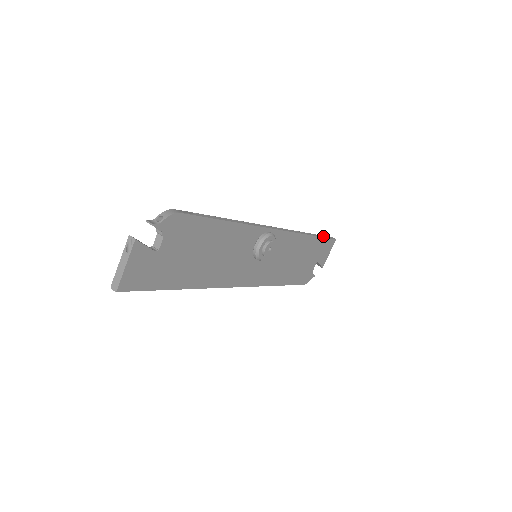
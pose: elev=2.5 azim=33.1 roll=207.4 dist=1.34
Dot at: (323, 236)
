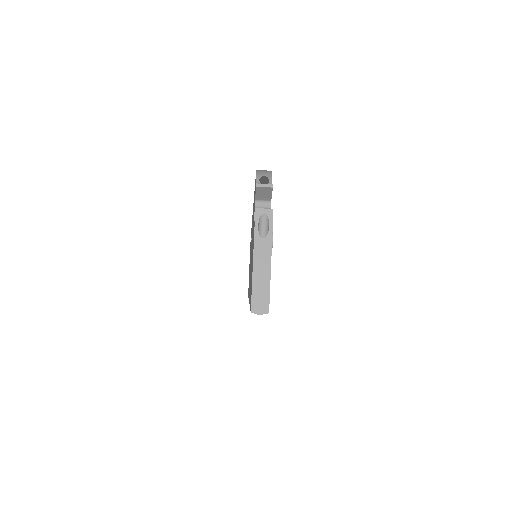
Dot at: occluded
